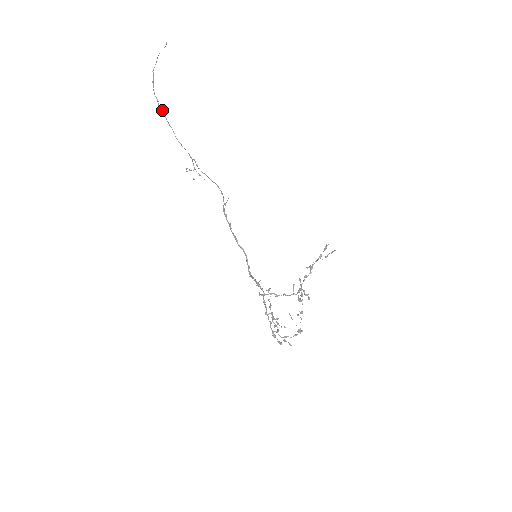
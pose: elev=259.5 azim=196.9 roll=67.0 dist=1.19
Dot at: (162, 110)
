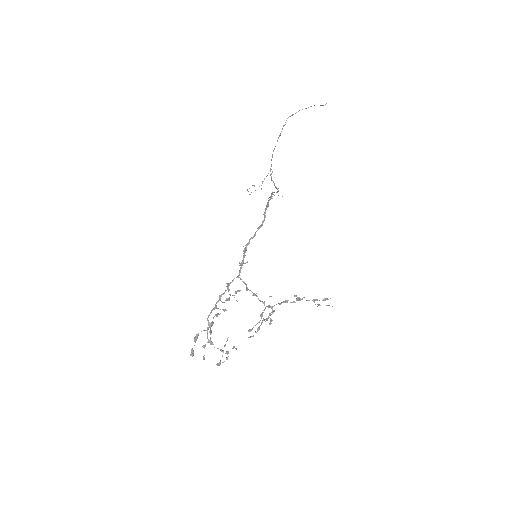
Dot at: occluded
